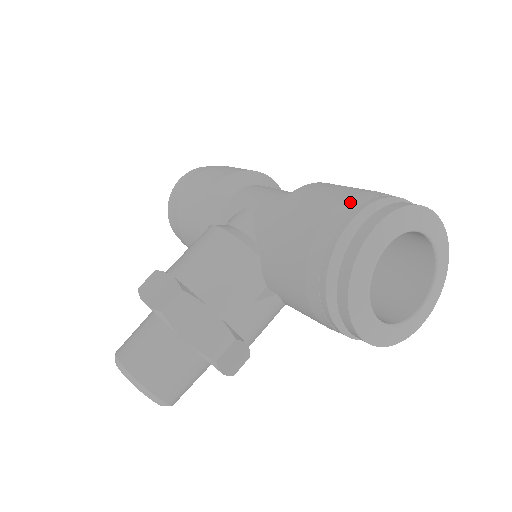
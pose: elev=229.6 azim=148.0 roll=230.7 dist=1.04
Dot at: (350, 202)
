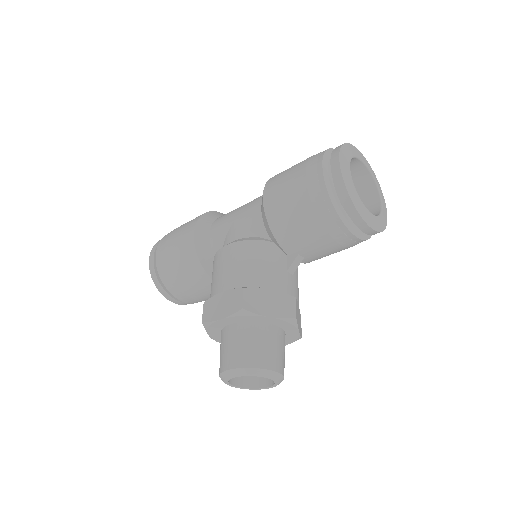
Dot at: (311, 163)
